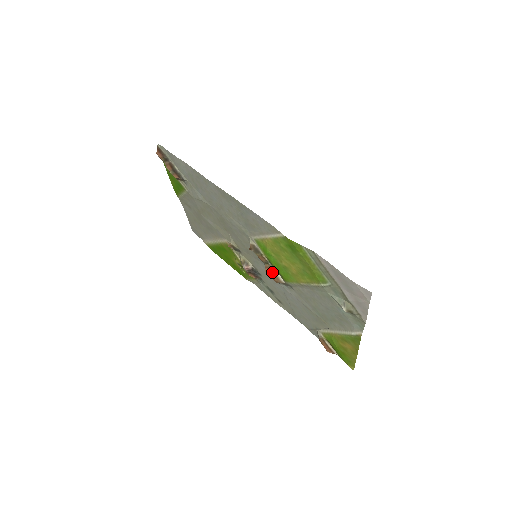
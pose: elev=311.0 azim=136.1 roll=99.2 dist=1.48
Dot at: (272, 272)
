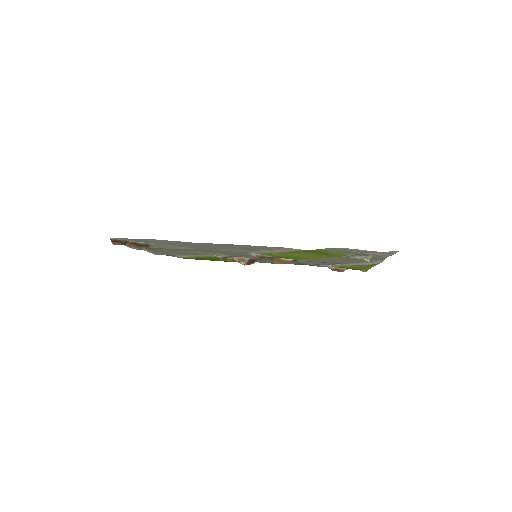
Dot at: (281, 261)
